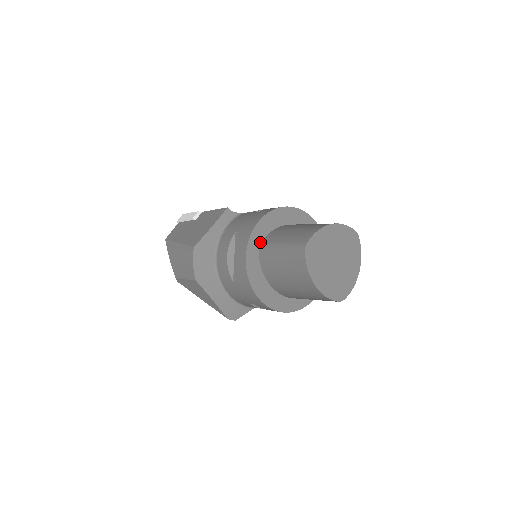
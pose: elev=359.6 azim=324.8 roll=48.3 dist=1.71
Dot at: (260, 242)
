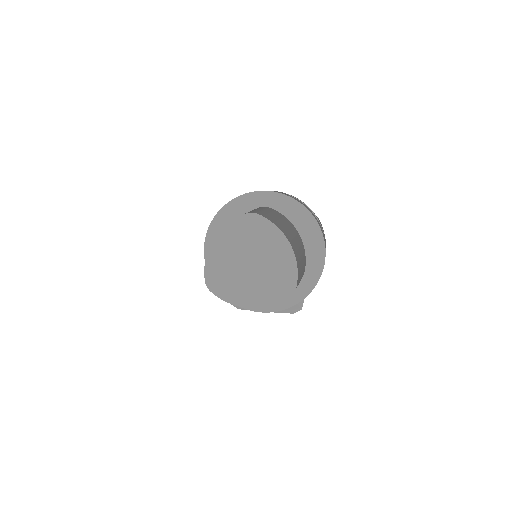
Dot at: occluded
